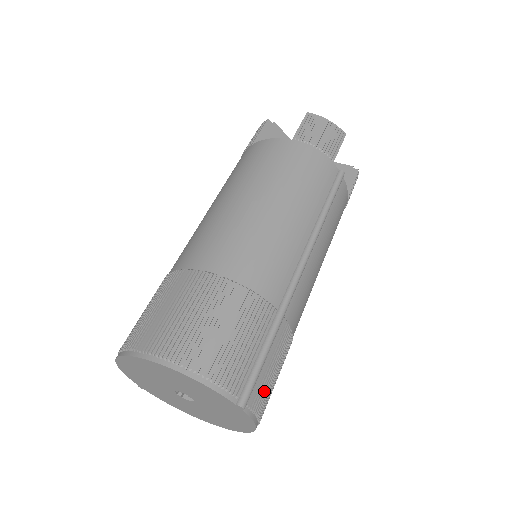
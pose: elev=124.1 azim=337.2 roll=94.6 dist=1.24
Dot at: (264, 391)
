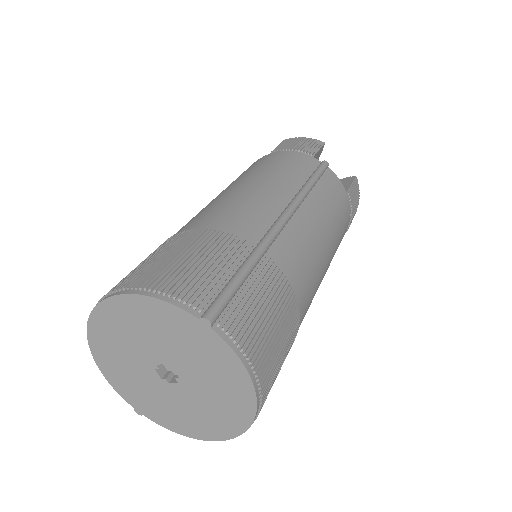
Dot at: (248, 322)
